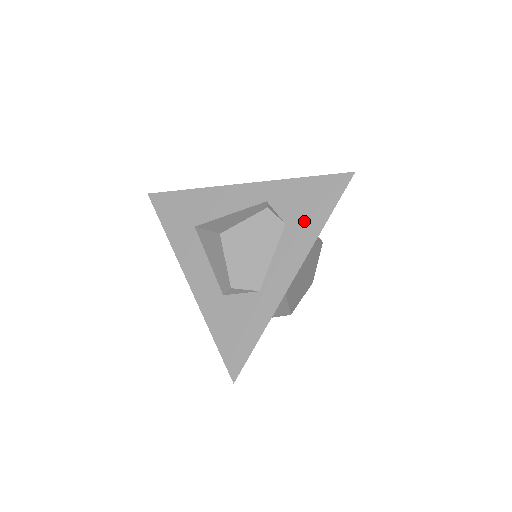
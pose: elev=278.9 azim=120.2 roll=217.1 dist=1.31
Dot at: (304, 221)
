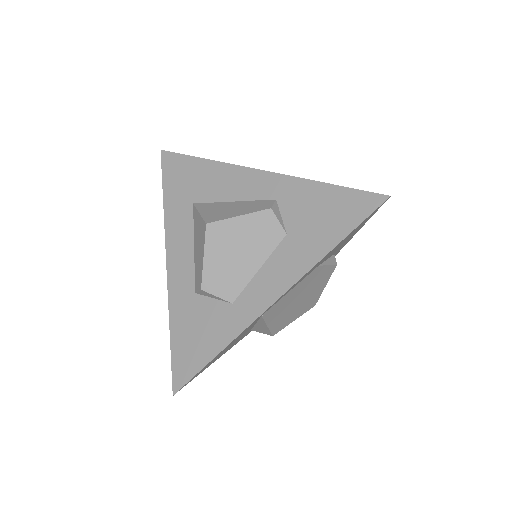
Dot at: (308, 238)
